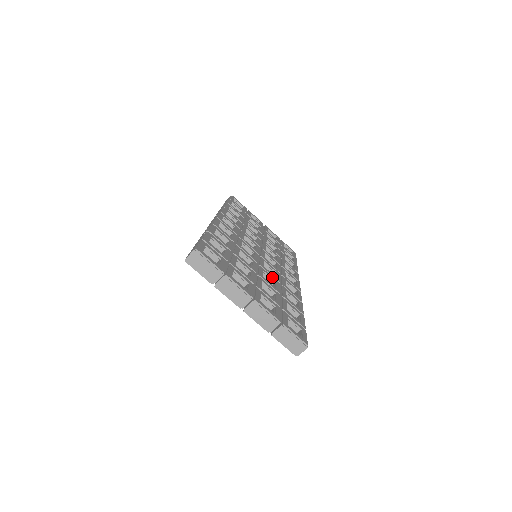
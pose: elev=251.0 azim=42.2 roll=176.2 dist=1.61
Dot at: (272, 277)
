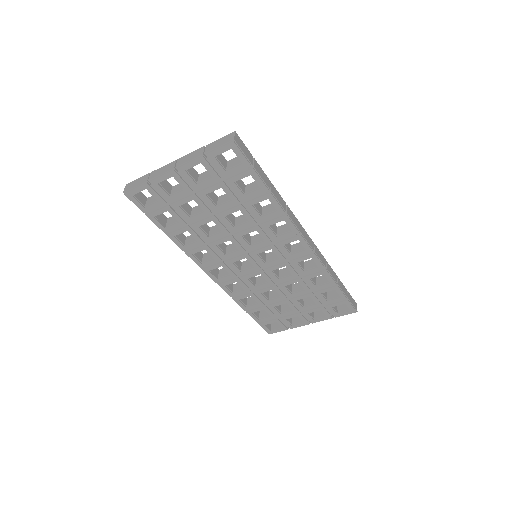
Dot at: occluded
